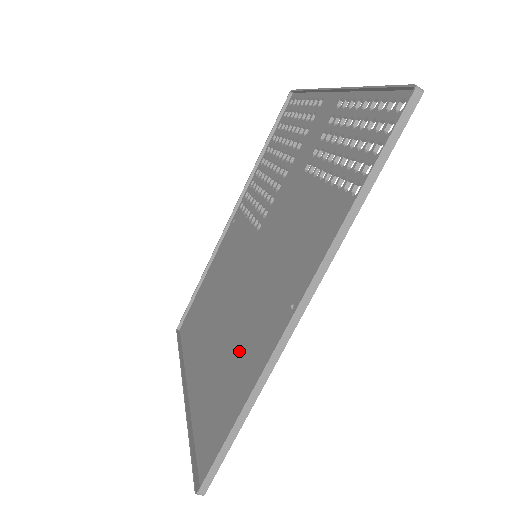
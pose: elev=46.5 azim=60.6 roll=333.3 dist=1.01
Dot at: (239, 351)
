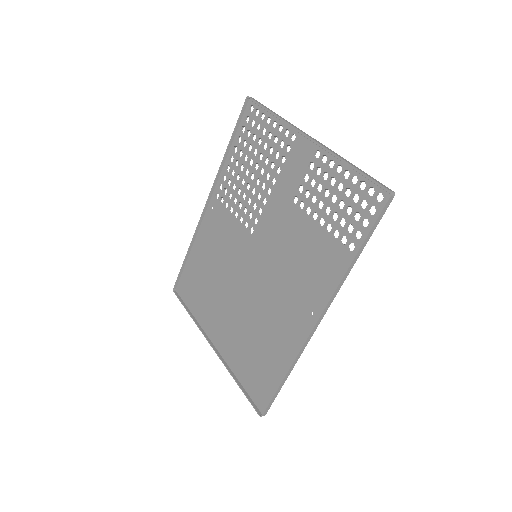
Dot at: (266, 330)
